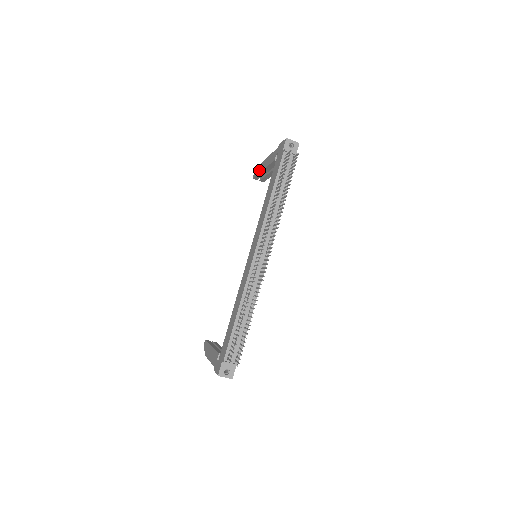
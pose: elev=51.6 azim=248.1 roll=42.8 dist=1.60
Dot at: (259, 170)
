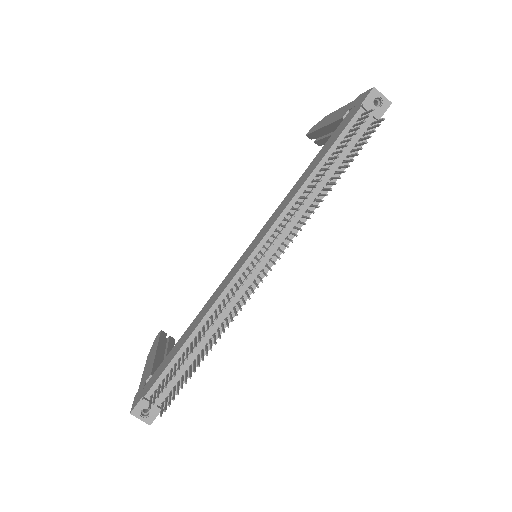
Dot at: (318, 126)
